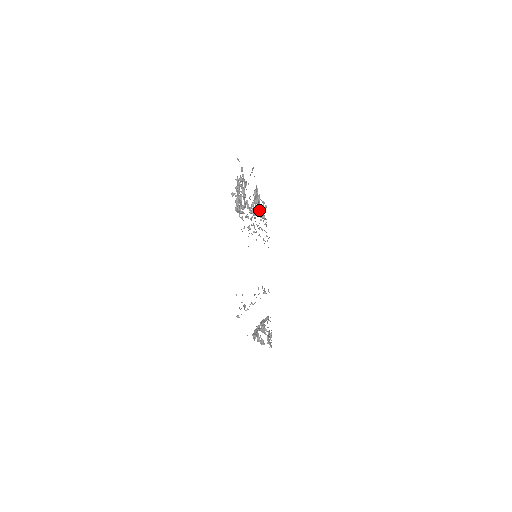
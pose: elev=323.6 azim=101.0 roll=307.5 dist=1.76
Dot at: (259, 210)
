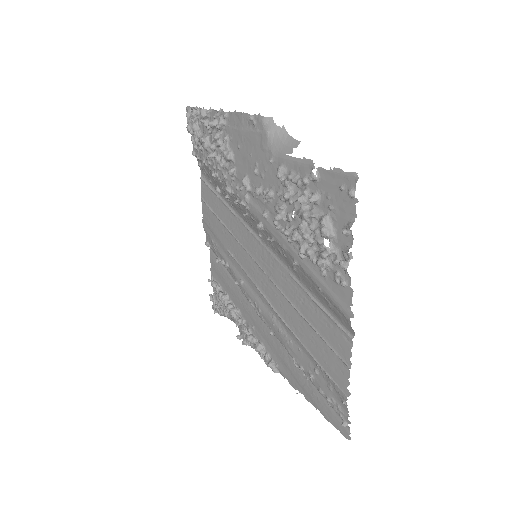
Dot at: (208, 141)
